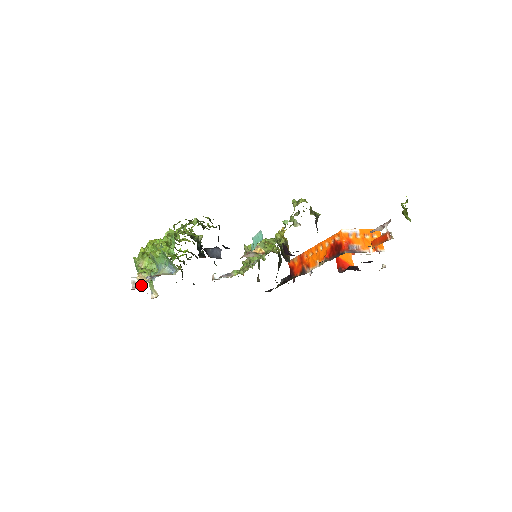
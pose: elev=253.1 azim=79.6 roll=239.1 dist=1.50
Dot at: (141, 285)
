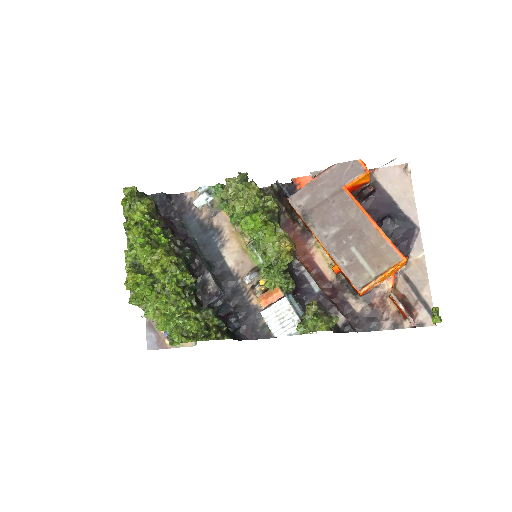
Dot at: occluded
